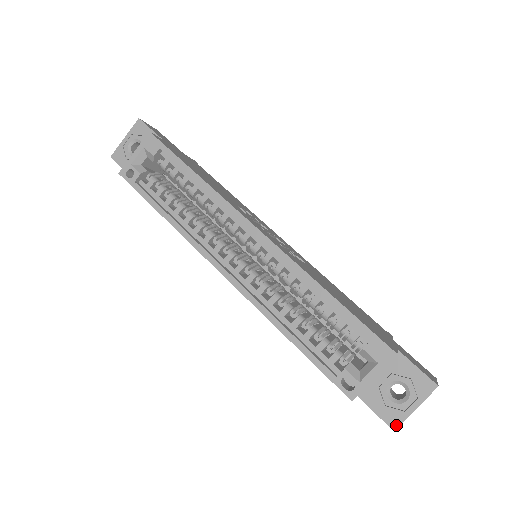
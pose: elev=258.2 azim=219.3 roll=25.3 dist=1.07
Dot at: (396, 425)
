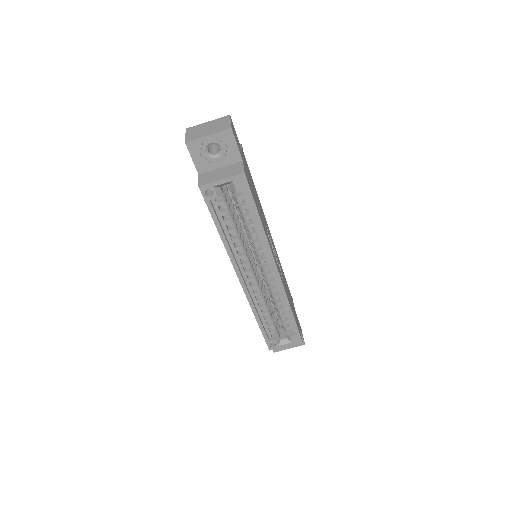
Dot at: (277, 351)
